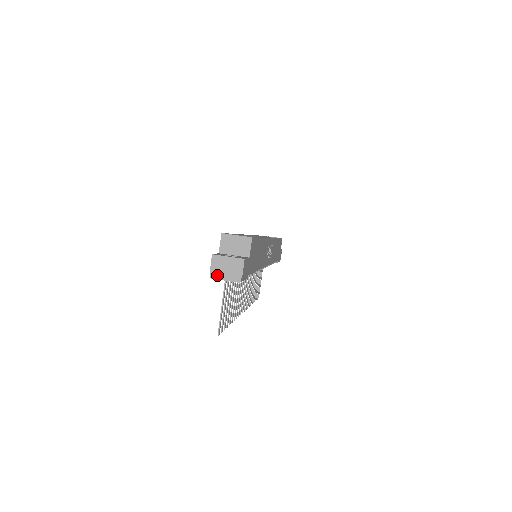
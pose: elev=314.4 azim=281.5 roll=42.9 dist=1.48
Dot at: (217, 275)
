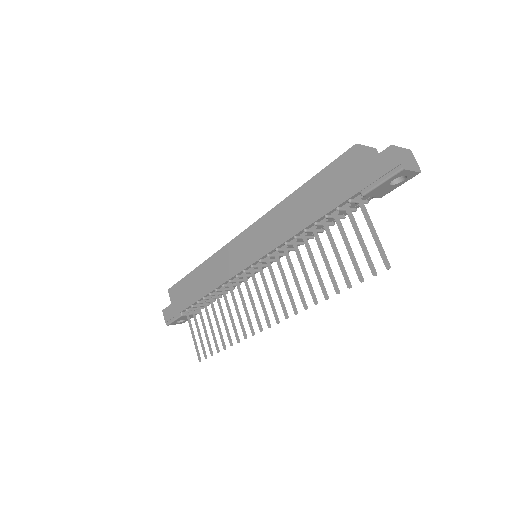
Dot at: (405, 166)
